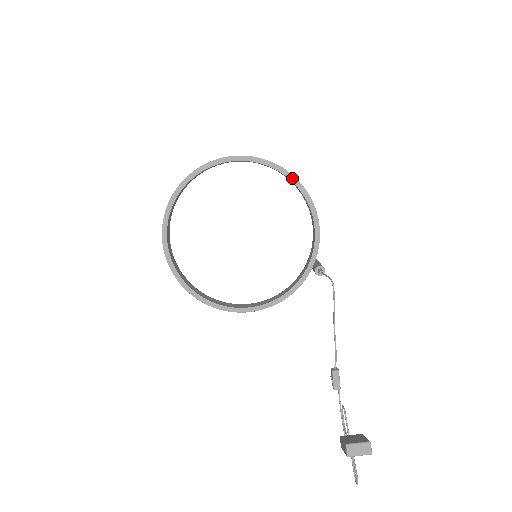
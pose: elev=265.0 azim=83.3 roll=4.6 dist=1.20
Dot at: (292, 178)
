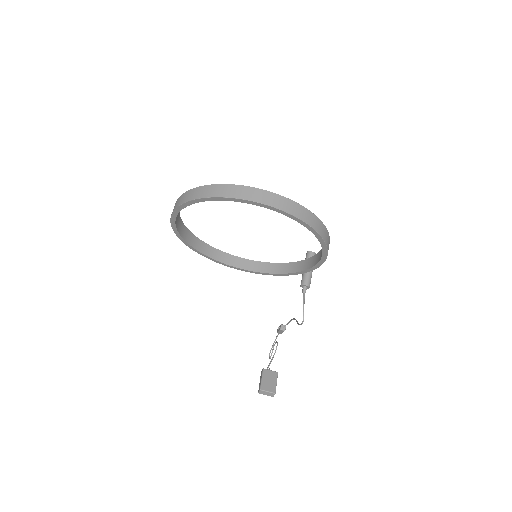
Dot at: (318, 236)
